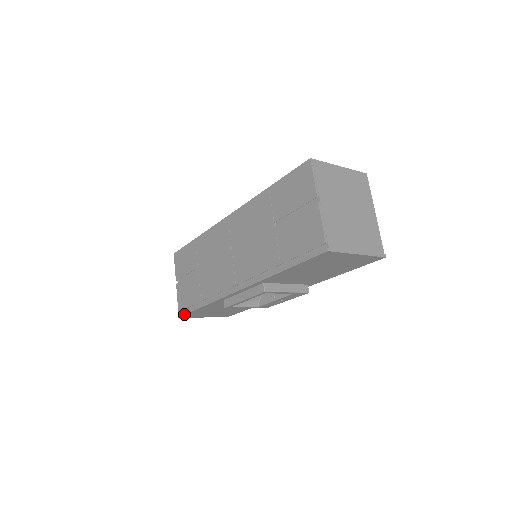
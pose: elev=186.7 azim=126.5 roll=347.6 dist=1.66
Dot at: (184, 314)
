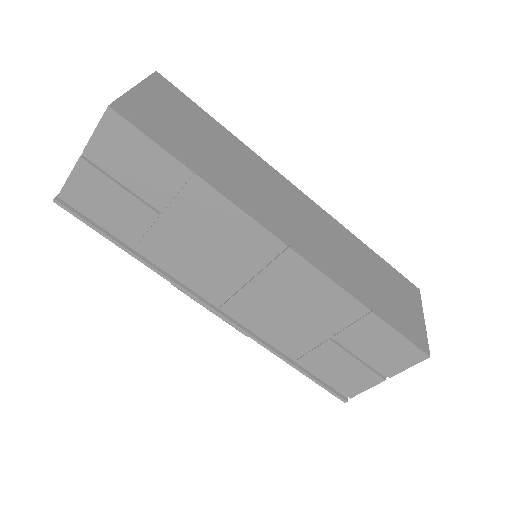
Dot at: (76, 217)
